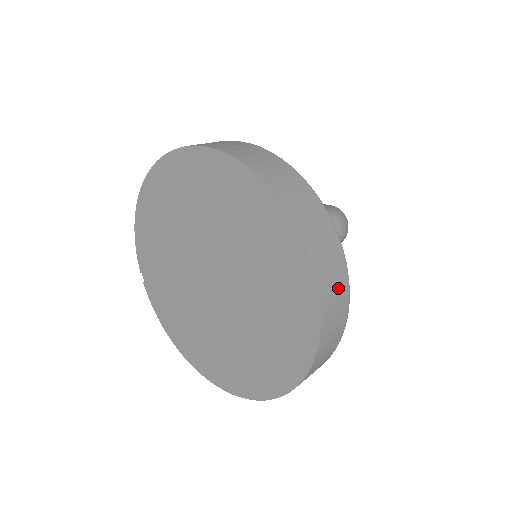
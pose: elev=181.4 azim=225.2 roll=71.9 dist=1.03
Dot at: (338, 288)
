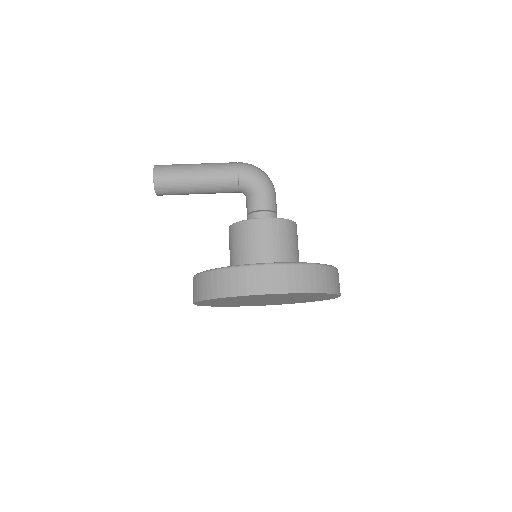
Dot at: occluded
